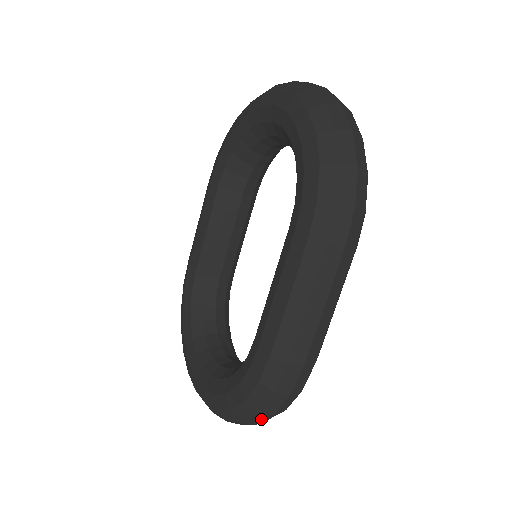
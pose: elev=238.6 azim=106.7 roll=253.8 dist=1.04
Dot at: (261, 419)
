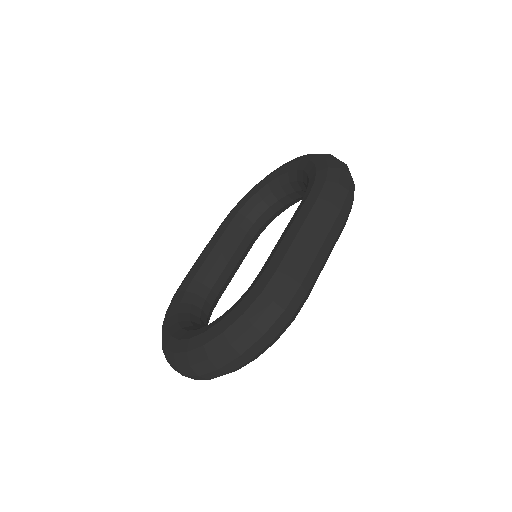
Dot at: (250, 342)
